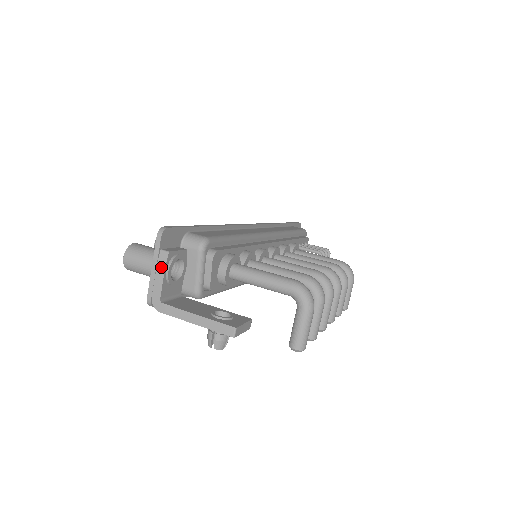
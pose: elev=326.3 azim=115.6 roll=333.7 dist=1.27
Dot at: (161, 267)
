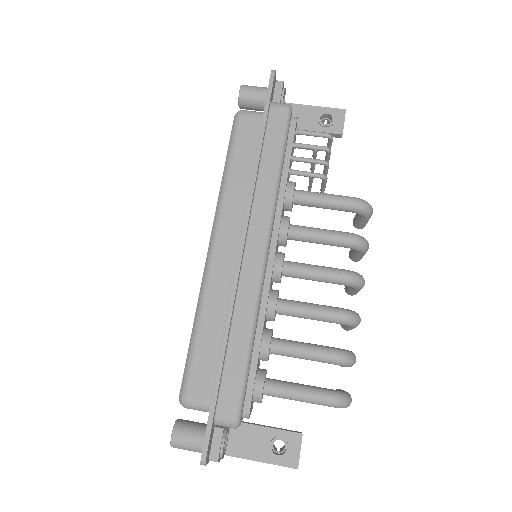
Dot at: occluded
